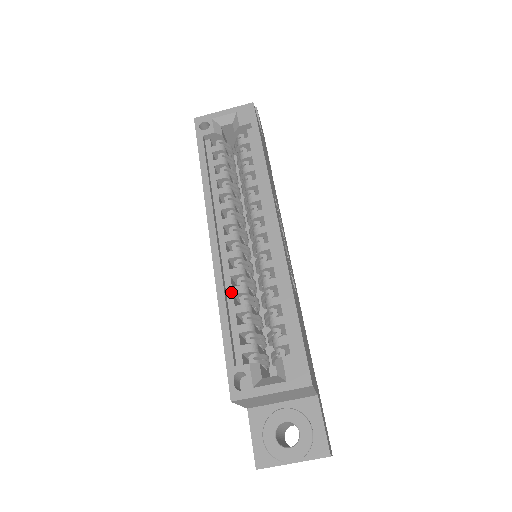
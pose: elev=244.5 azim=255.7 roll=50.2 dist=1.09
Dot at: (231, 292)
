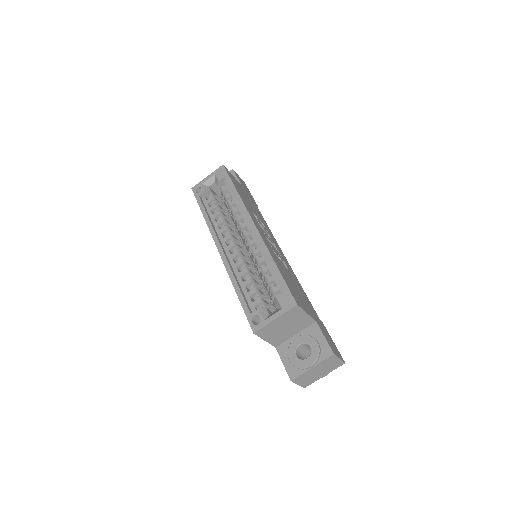
Dot at: (239, 276)
